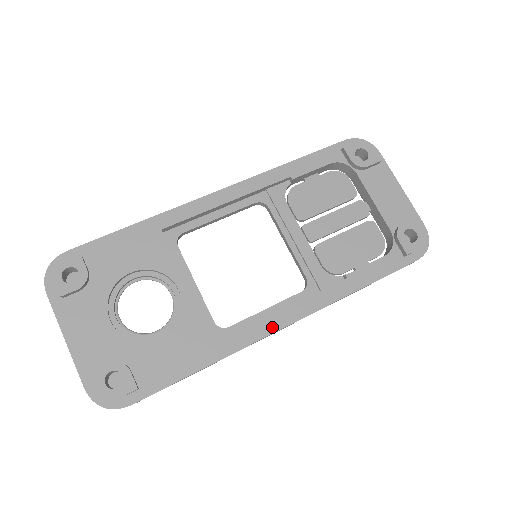
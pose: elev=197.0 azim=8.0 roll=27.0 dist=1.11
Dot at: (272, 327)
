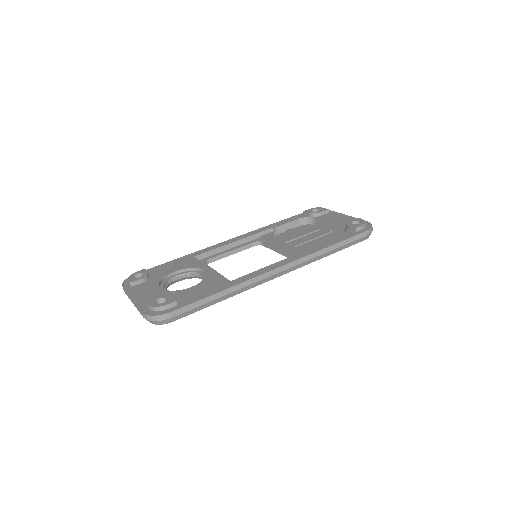
Dot at: (268, 269)
